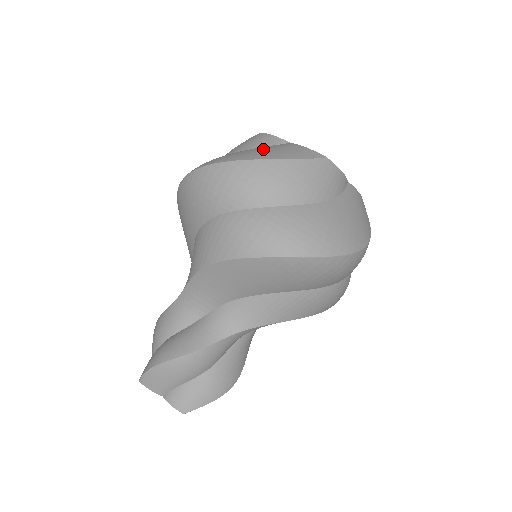
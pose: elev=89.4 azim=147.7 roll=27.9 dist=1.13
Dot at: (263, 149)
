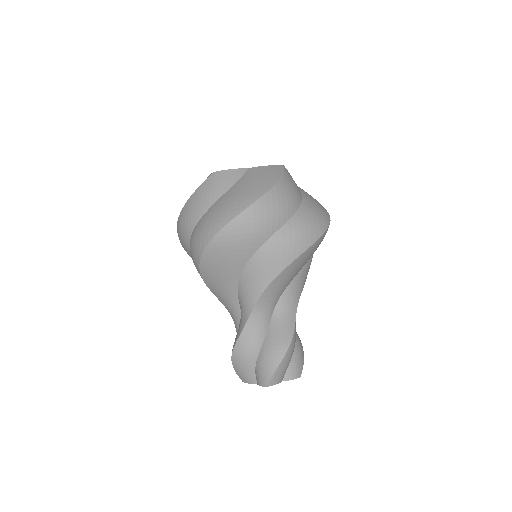
Dot at: (253, 181)
